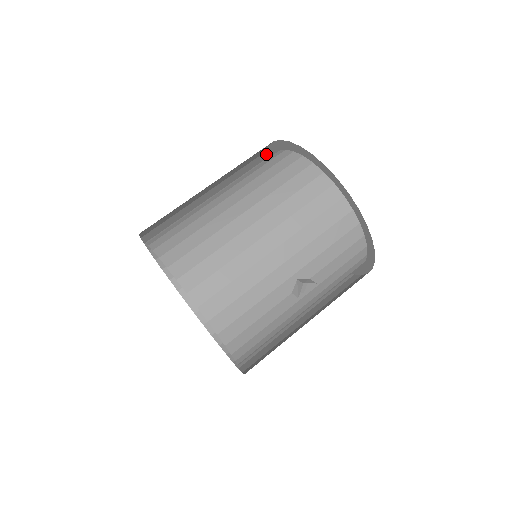
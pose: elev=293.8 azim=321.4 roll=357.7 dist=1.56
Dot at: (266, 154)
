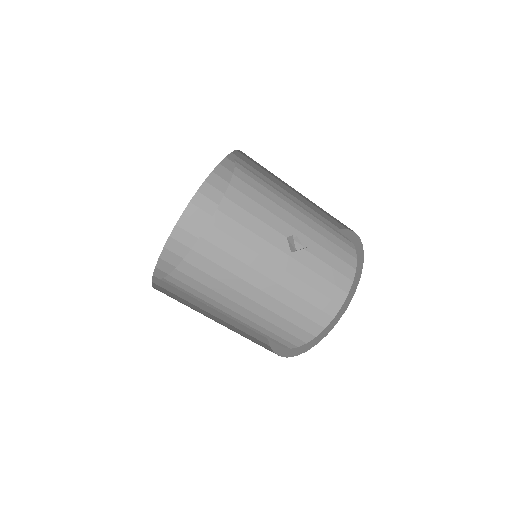
Dot at: occluded
